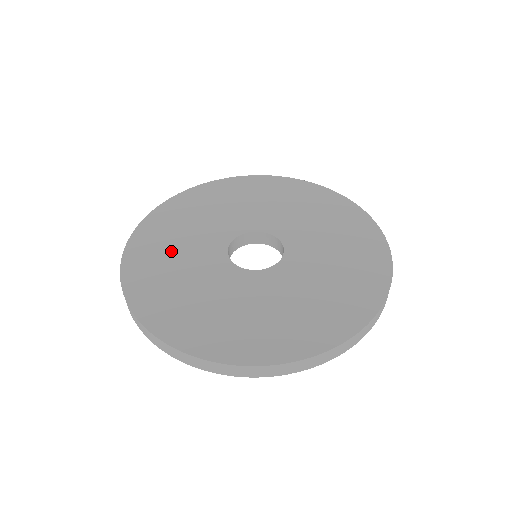
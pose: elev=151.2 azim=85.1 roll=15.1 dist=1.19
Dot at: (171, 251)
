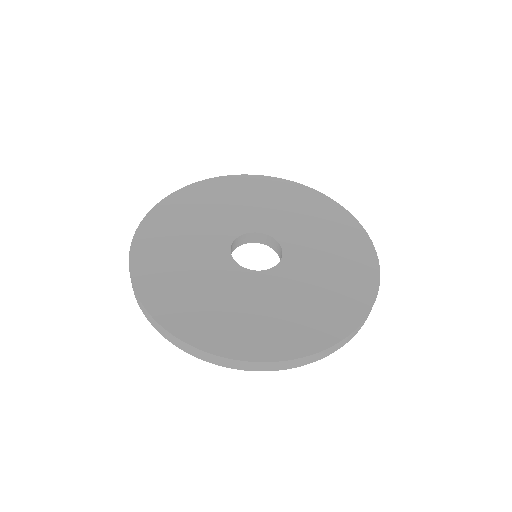
Dot at: (188, 284)
